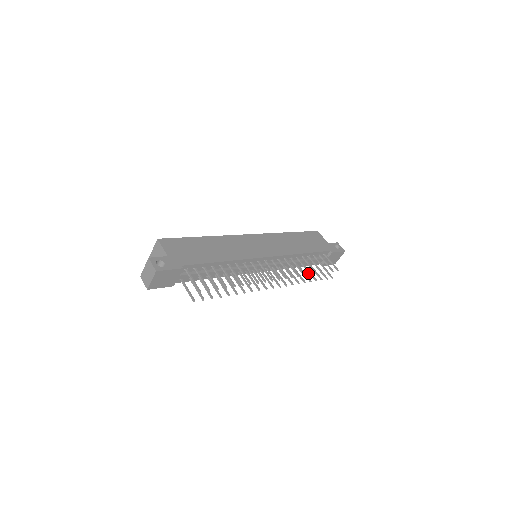
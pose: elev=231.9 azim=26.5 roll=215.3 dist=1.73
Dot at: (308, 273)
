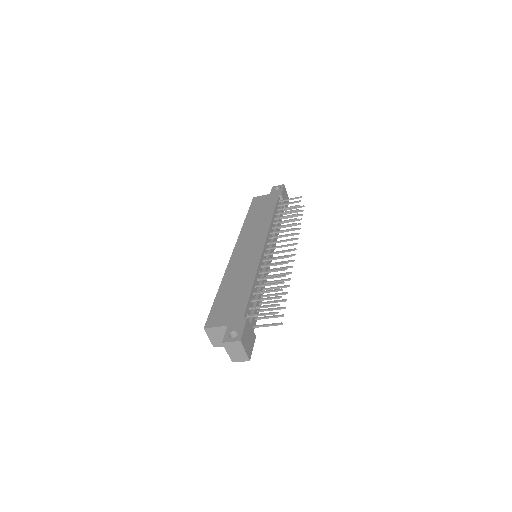
Dot at: occluded
